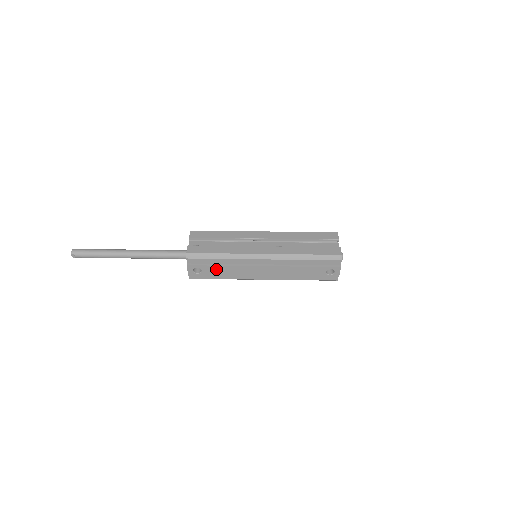
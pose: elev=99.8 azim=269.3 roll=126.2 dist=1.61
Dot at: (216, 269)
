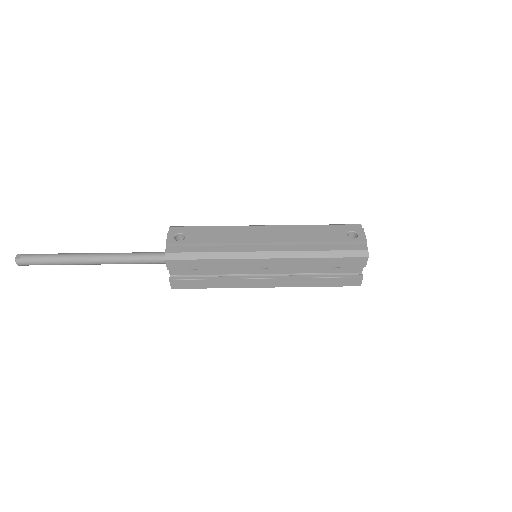
Dot at: (205, 235)
